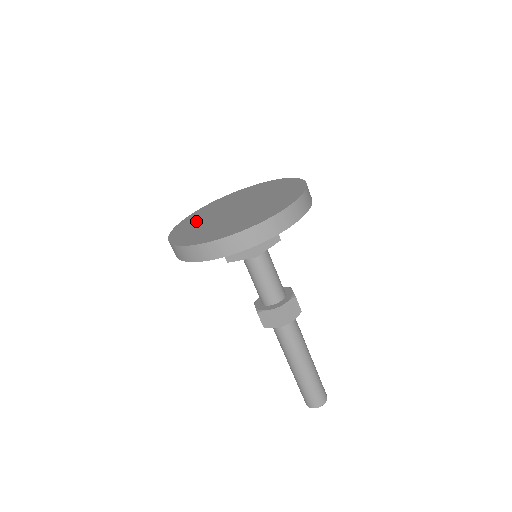
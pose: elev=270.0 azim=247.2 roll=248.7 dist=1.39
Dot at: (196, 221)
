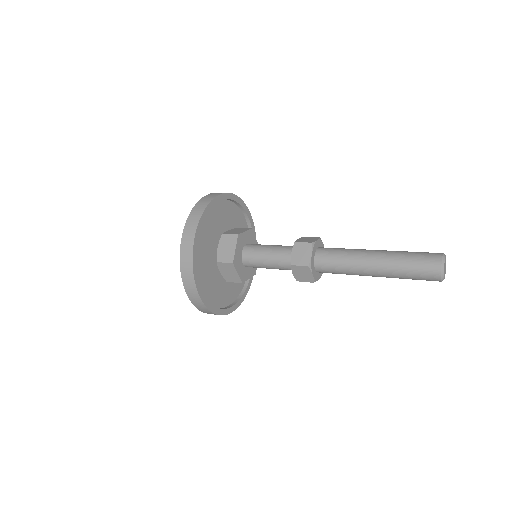
Dot at: occluded
